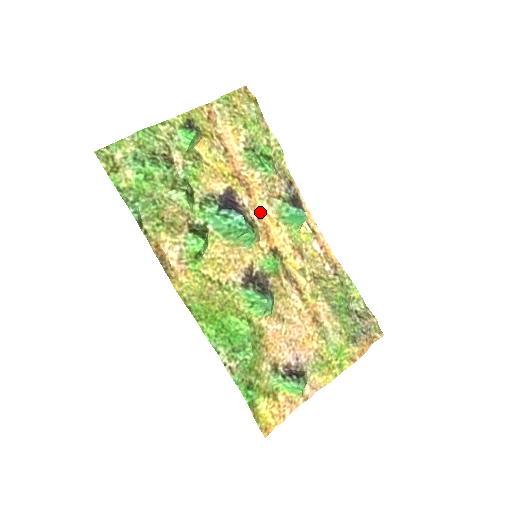
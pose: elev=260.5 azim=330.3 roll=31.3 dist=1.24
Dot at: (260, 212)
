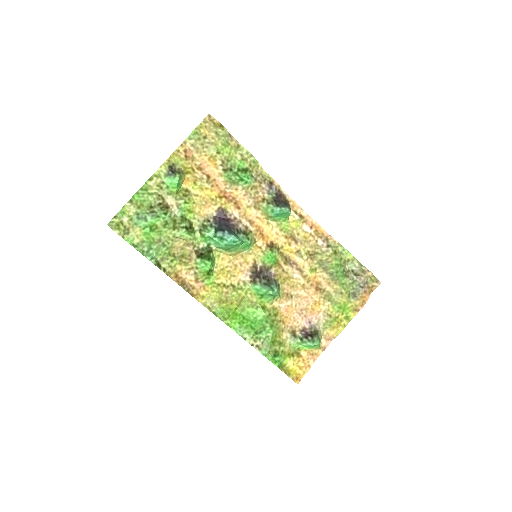
Dot at: (251, 217)
